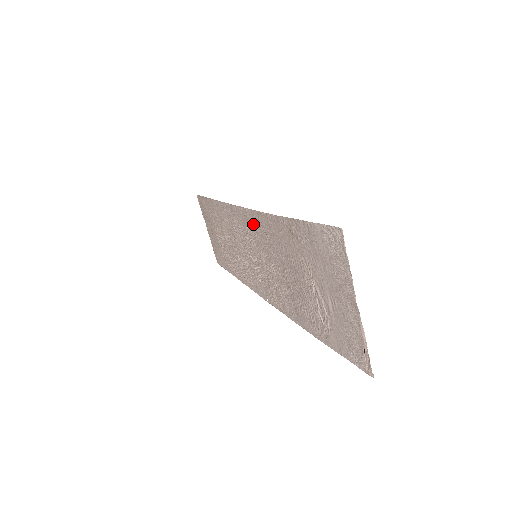
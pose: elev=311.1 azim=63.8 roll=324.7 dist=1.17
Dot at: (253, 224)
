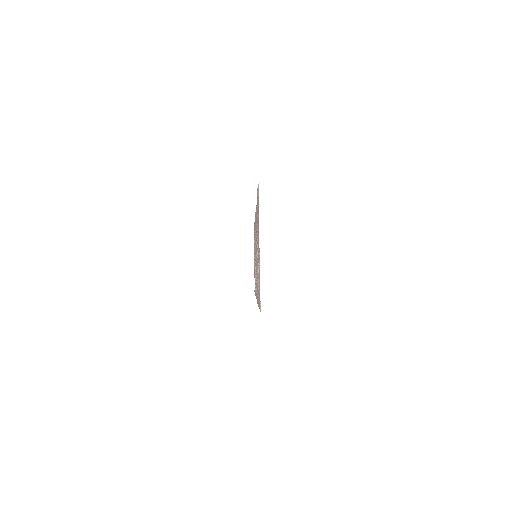
Dot at: occluded
